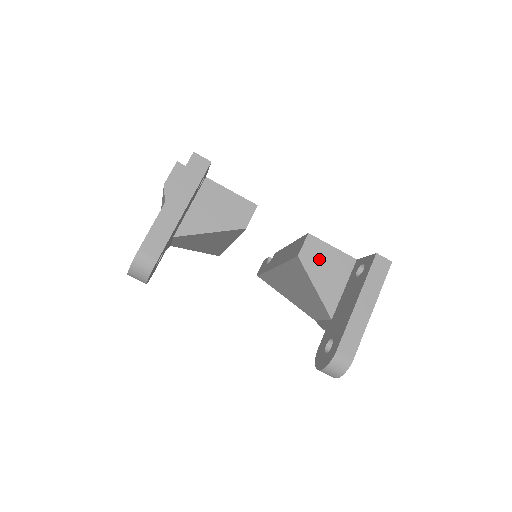
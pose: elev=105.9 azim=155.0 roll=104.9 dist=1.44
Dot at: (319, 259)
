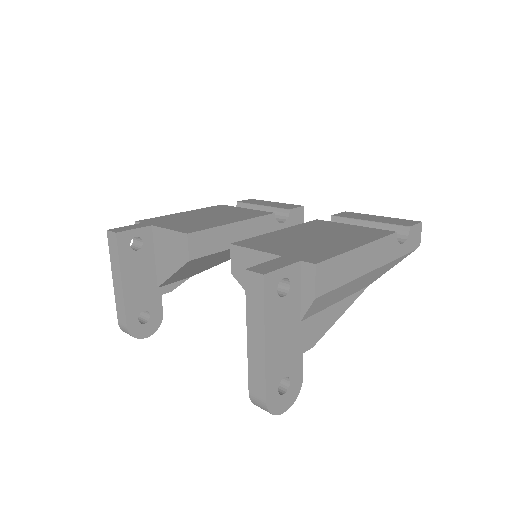
Dot at: occluded
